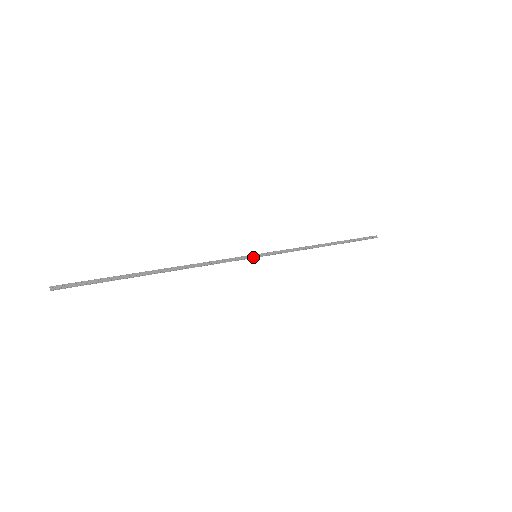
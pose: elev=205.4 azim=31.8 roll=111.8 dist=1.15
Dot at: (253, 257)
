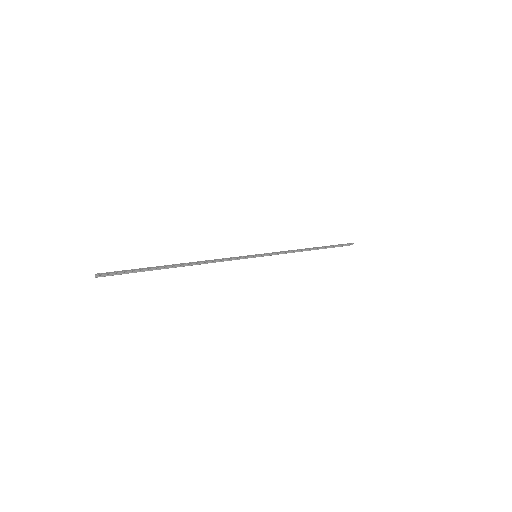
Dot at: (254, 256)
